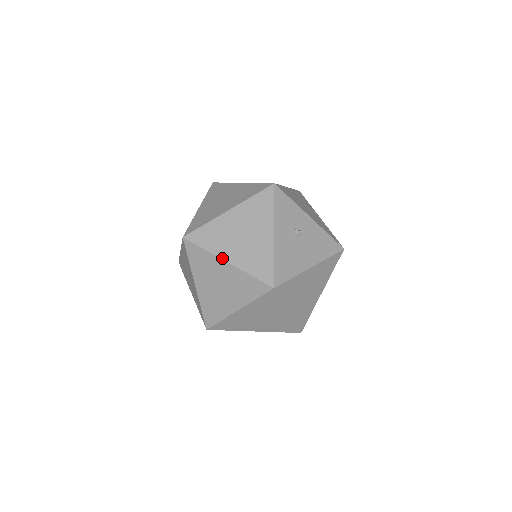
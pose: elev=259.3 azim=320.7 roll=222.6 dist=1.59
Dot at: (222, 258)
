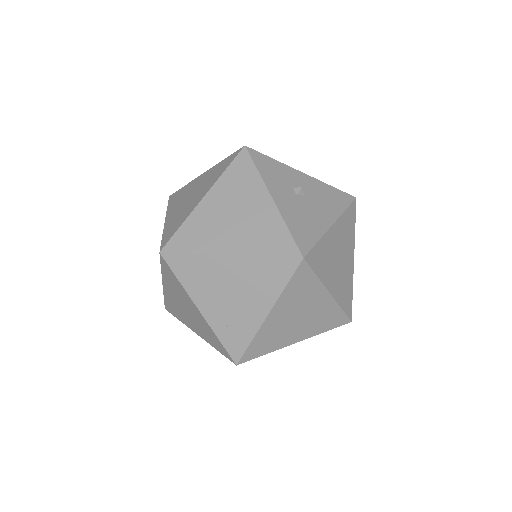
Dot at: (220, 253)
